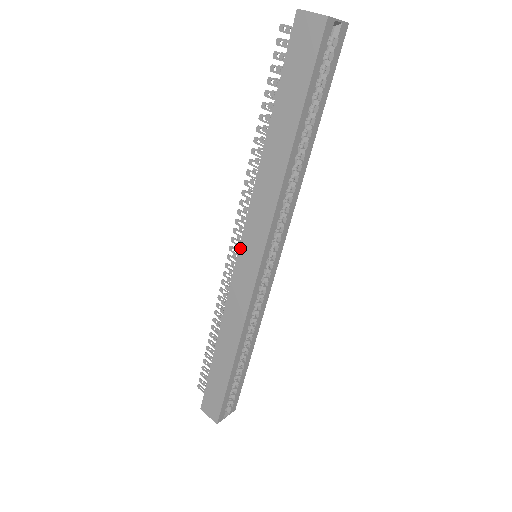
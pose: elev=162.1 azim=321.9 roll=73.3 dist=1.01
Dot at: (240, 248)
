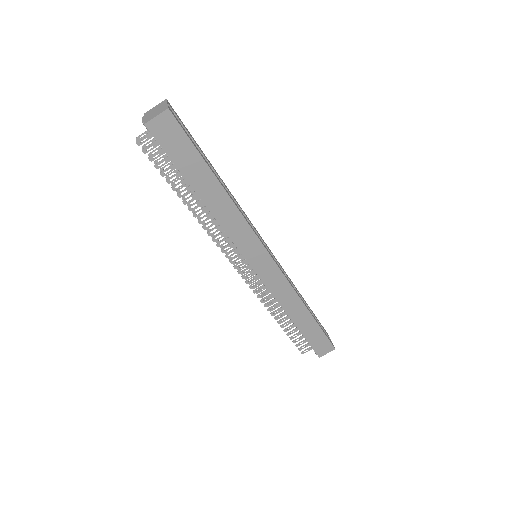
Dot at: (249, 263)
